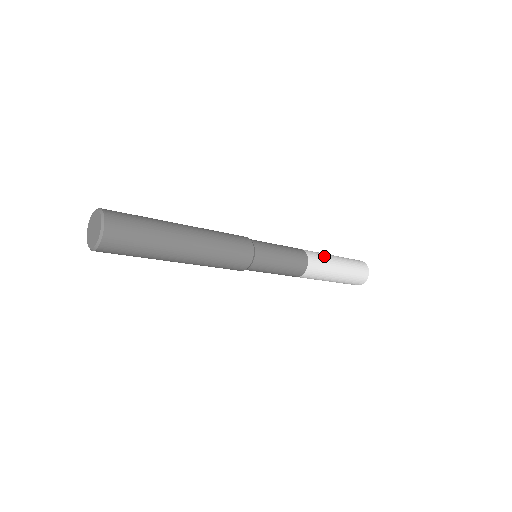
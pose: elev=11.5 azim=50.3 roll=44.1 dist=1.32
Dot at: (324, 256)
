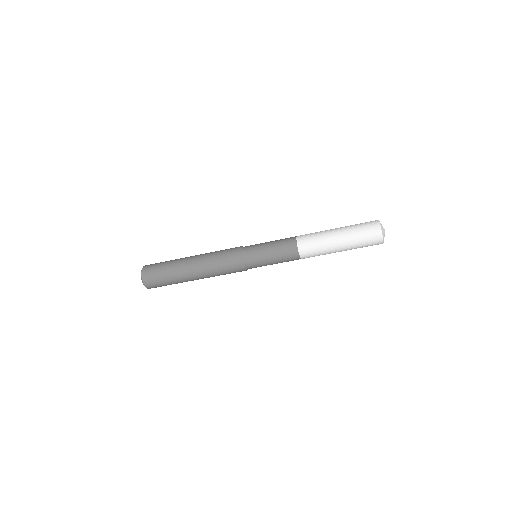
Dot at: occluded
